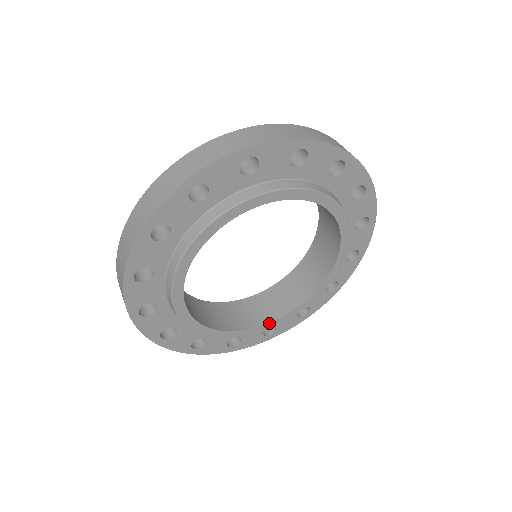
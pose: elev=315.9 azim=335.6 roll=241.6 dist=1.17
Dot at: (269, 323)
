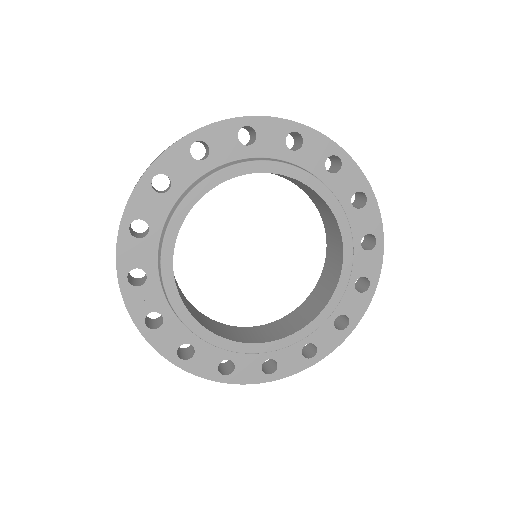
Dot at: (234, 341)
